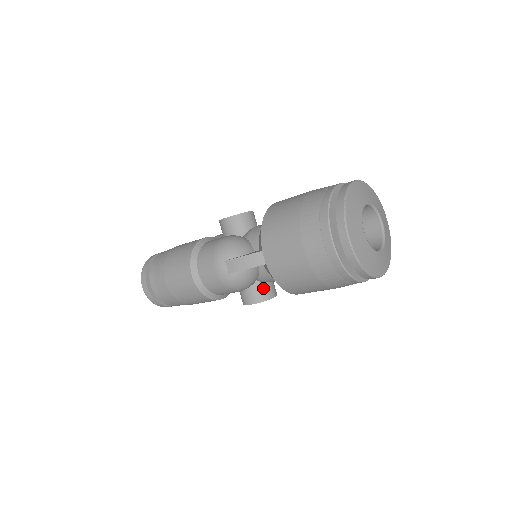
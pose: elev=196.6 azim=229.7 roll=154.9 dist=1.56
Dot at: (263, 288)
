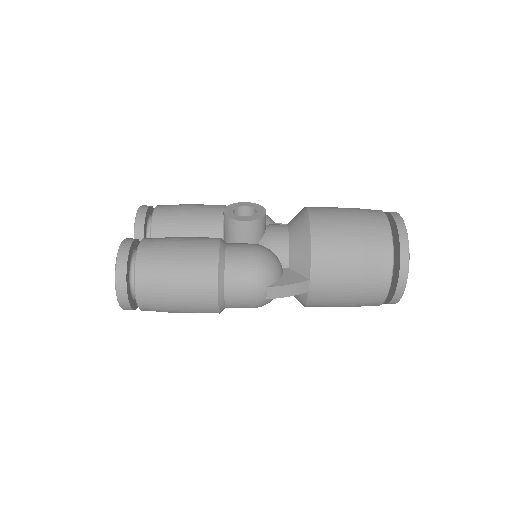
Dot at: occluded
